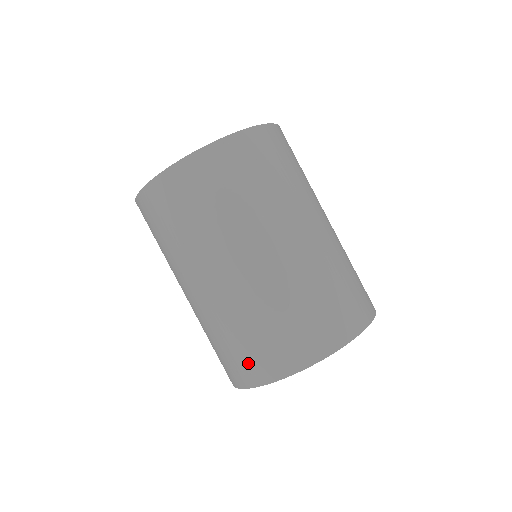
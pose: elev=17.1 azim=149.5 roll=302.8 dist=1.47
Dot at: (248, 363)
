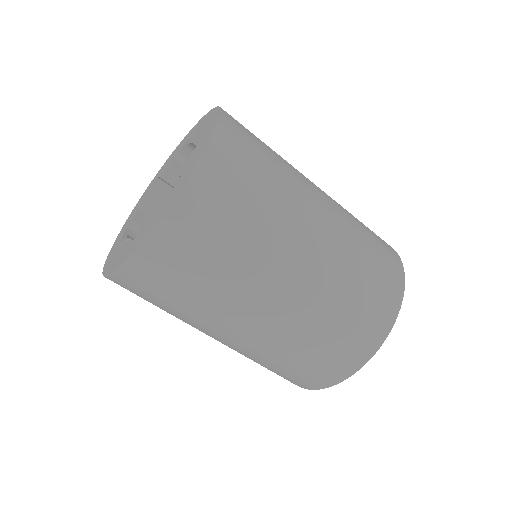
Dot at: (318, 372)
